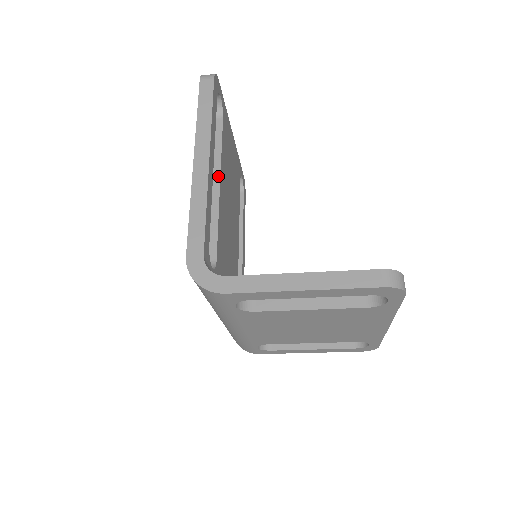
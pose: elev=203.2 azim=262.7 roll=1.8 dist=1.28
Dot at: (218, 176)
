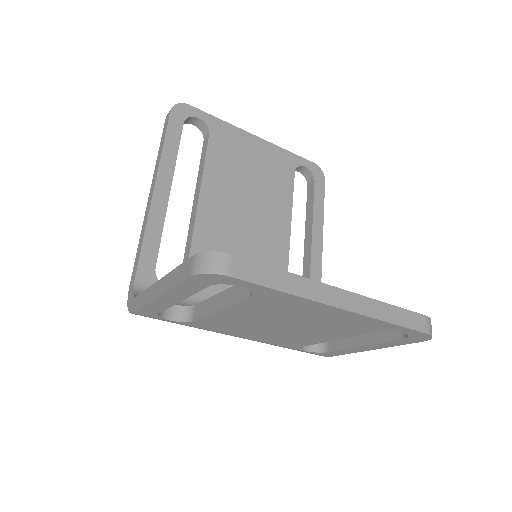
Dot at: (198, 194)
